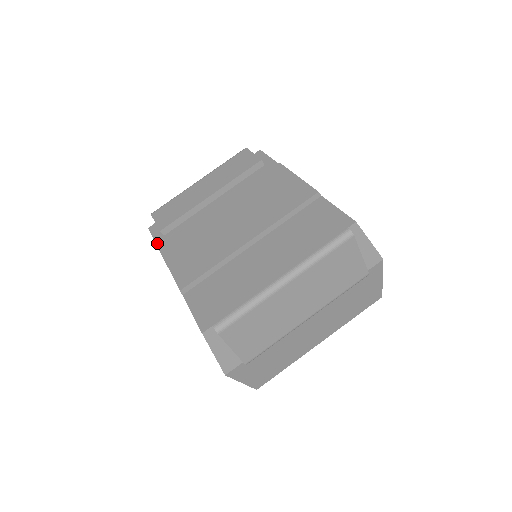
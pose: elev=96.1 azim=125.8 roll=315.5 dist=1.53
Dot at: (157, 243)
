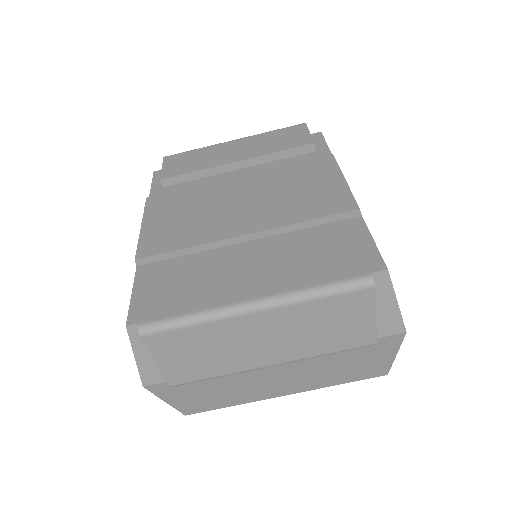
Dot at: (151, 192)
